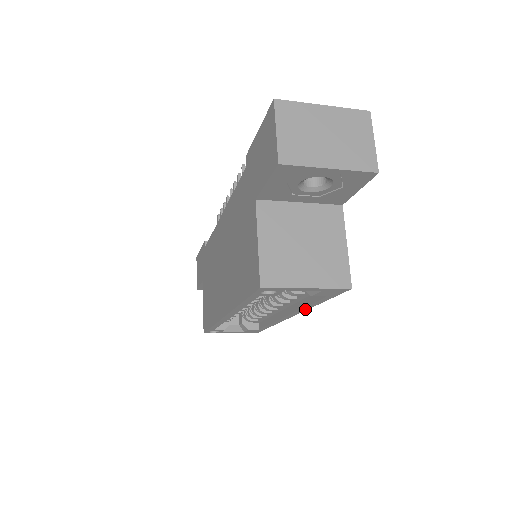
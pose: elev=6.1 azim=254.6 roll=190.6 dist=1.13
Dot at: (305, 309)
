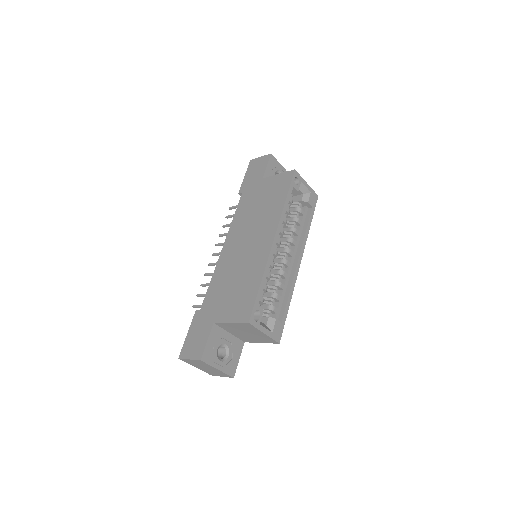
Dot at: (305, 240)
